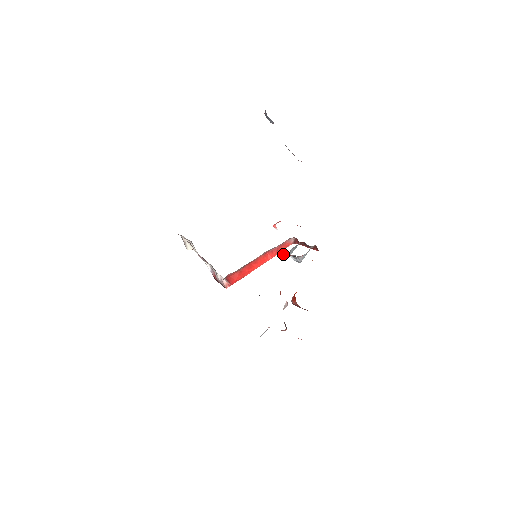
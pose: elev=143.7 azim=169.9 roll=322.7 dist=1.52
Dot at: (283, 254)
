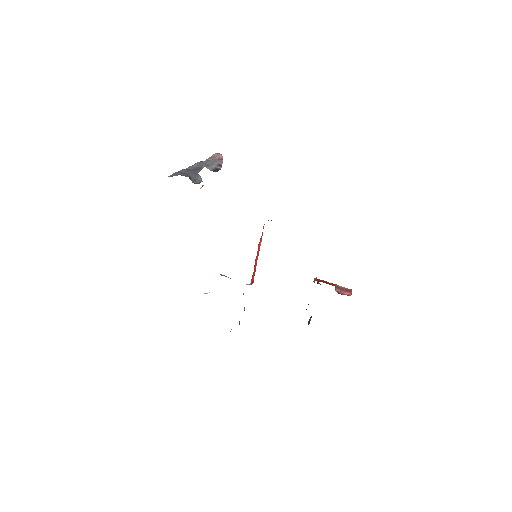
Dot at: occluded
